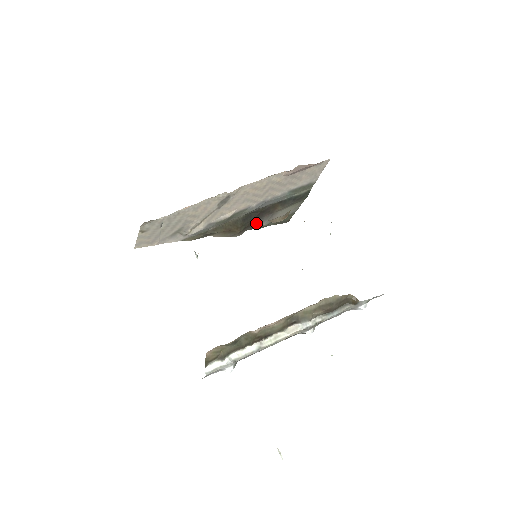
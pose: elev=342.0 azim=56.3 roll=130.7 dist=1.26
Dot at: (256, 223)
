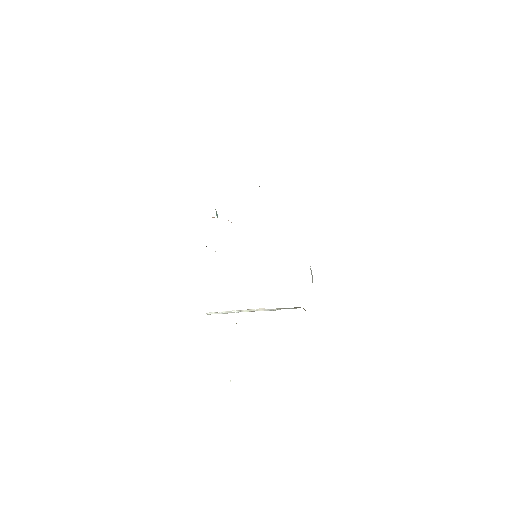
Dot at: occluded
